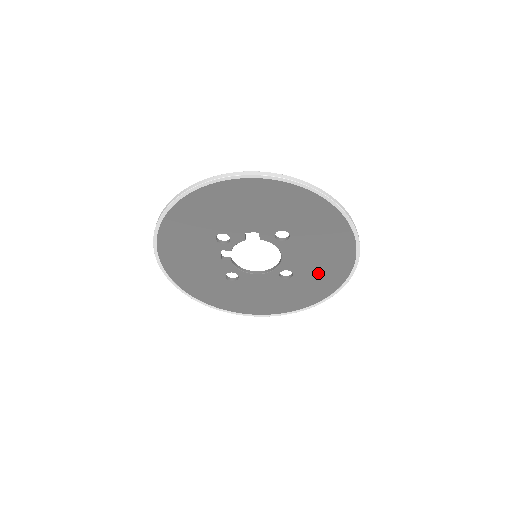
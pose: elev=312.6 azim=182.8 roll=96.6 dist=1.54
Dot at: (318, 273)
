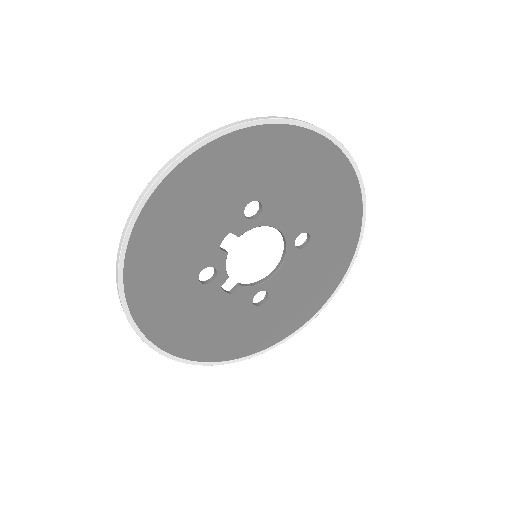
Dot at: (327, 205)
